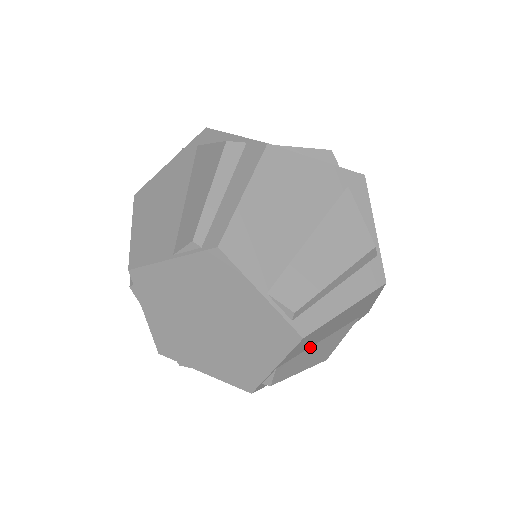
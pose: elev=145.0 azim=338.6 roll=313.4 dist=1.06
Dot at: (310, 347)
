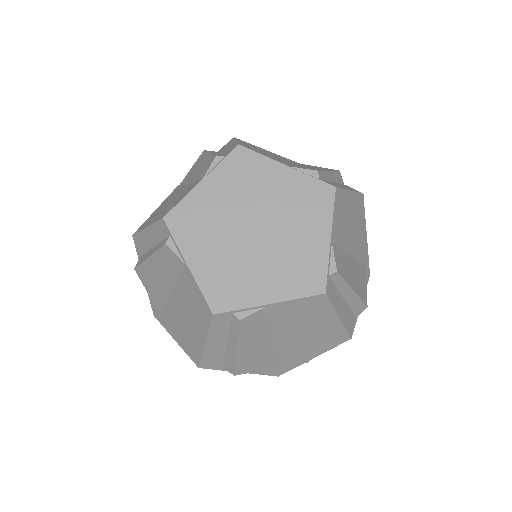
Dot at: (273, 332)
